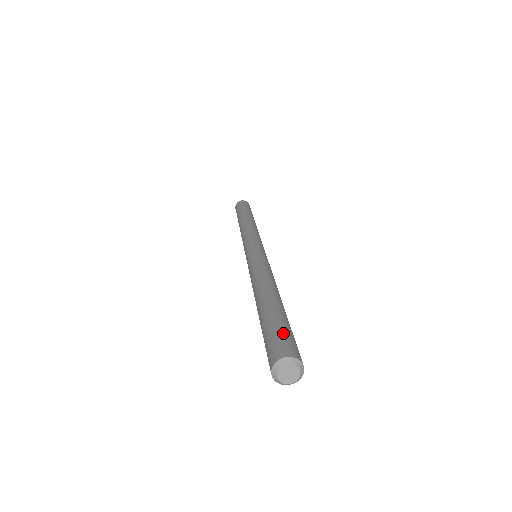
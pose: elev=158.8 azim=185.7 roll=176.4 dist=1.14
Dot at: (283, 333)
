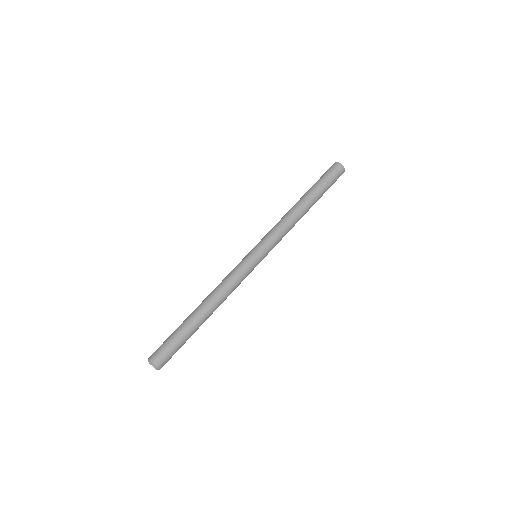
Dot at: (166, 345)
